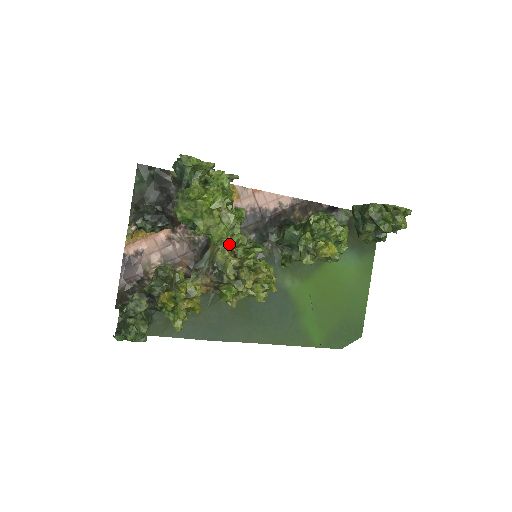
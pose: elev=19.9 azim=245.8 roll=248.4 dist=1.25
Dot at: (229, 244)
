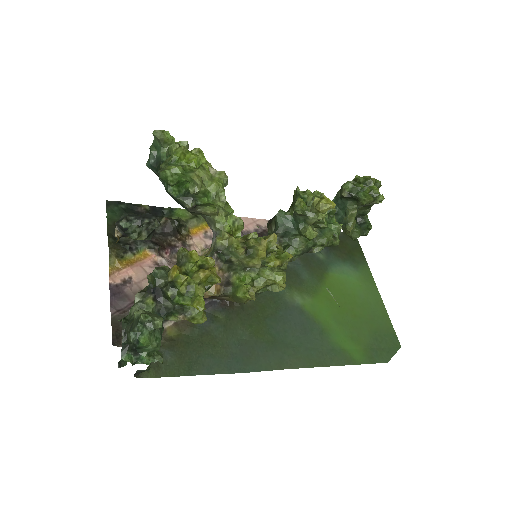
Dot at: (226, 226)
